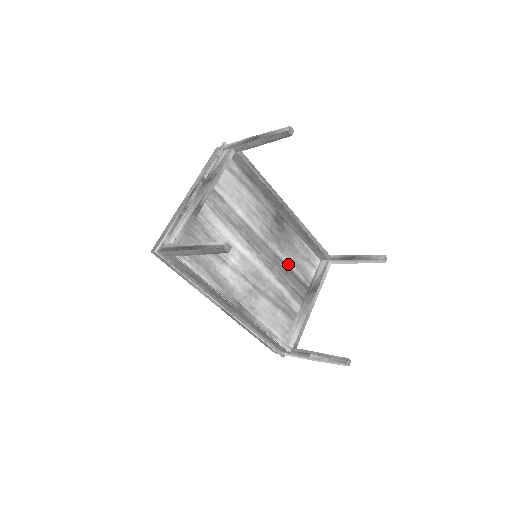
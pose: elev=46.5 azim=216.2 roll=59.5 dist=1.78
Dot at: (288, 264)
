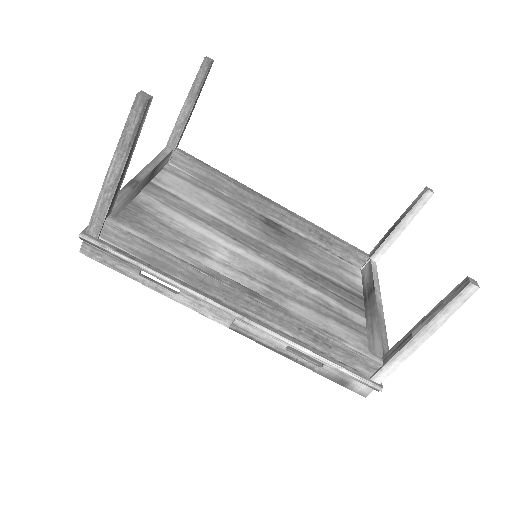
Dot at: (313, 269)
